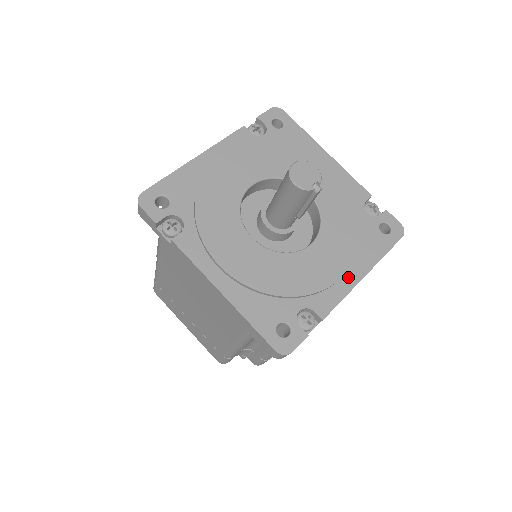
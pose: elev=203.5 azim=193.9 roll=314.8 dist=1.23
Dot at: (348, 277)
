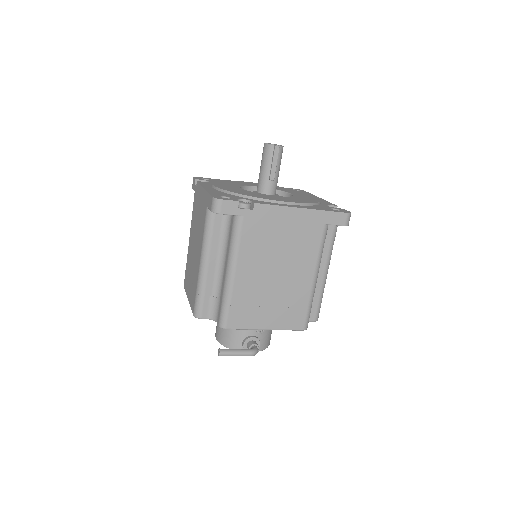
Dot at: (289, 205)
